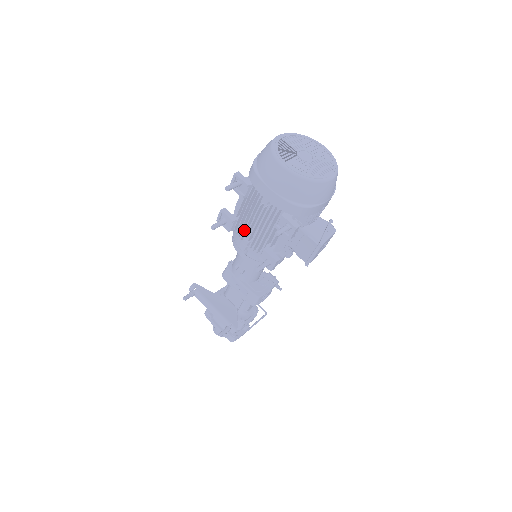
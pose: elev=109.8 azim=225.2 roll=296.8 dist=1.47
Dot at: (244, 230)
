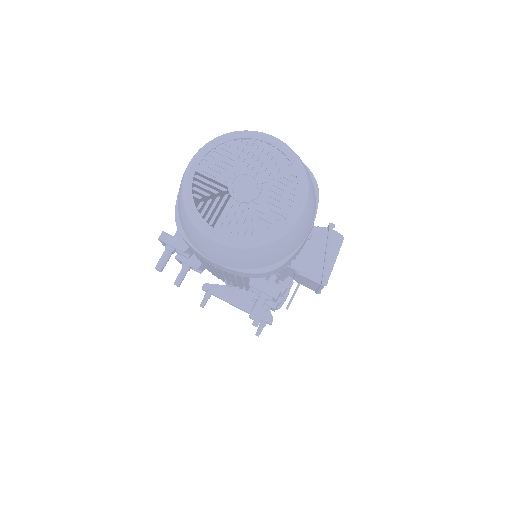
Dot at: occluded
